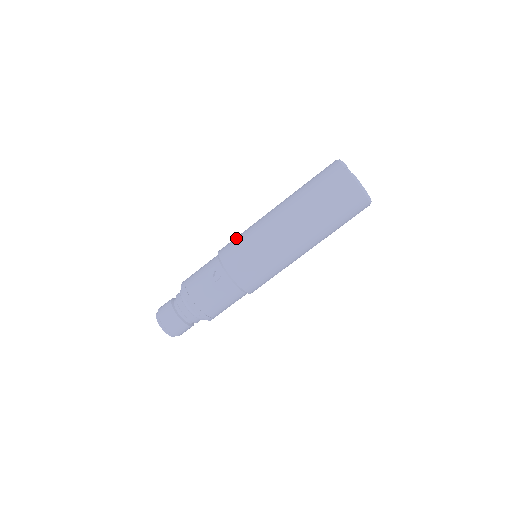
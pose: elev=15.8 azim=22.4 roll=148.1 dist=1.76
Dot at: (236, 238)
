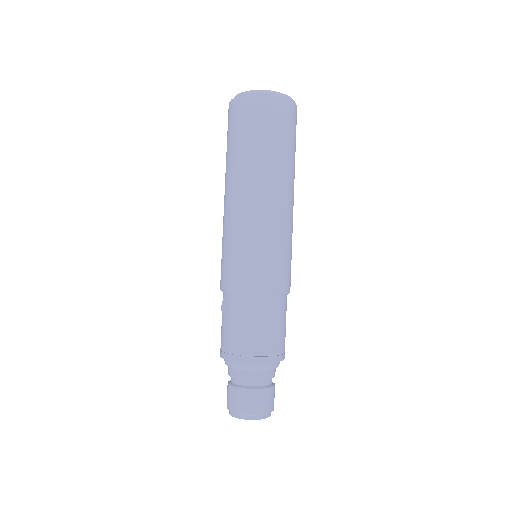
Dot at: occluded
